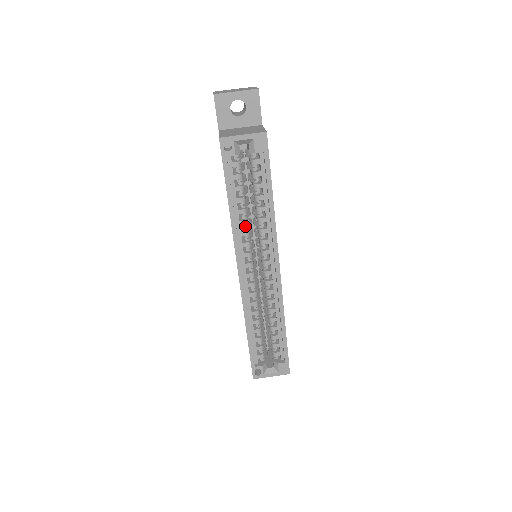
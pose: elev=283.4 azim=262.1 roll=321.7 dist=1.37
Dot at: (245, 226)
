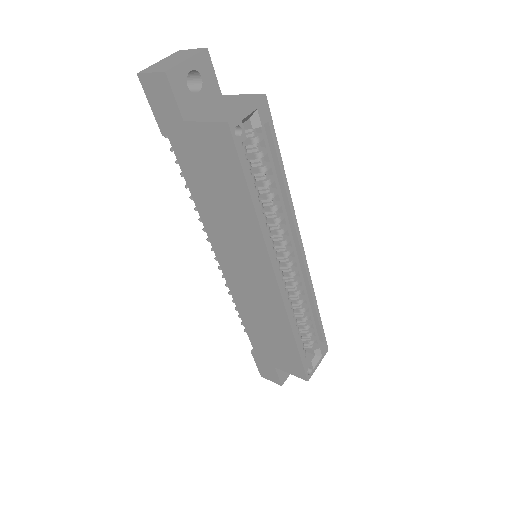
Dot at: (265, 223)
